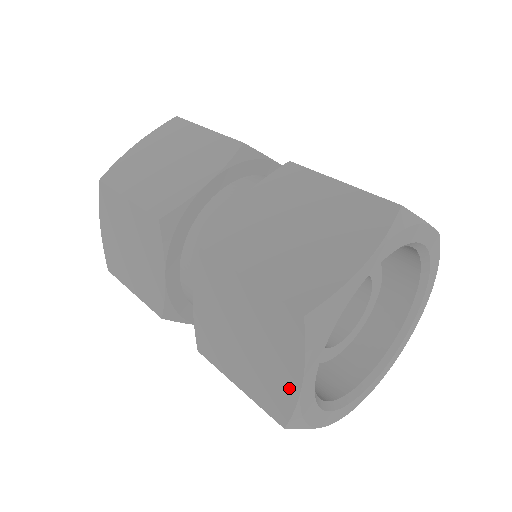
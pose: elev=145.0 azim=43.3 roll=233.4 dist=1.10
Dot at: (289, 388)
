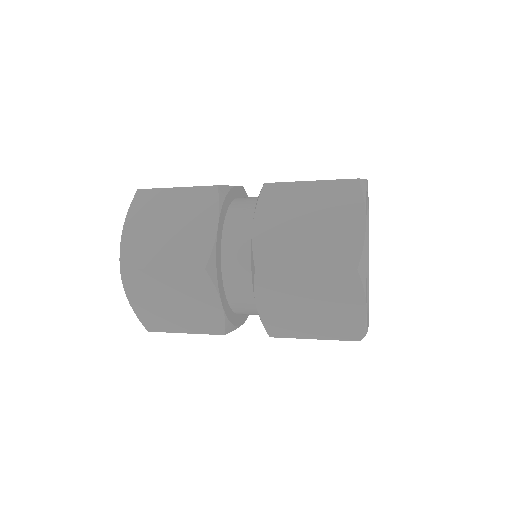
Dot at: (356, 232)
